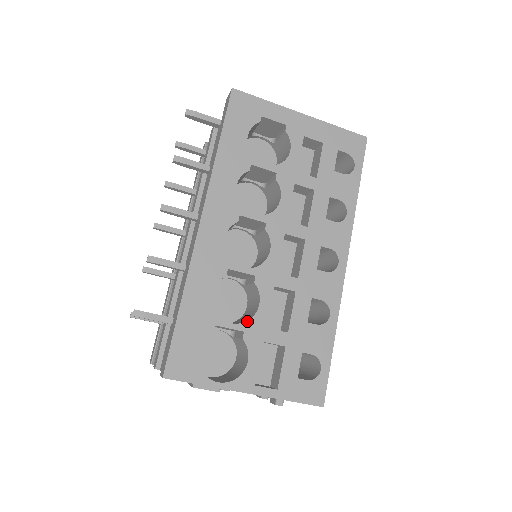
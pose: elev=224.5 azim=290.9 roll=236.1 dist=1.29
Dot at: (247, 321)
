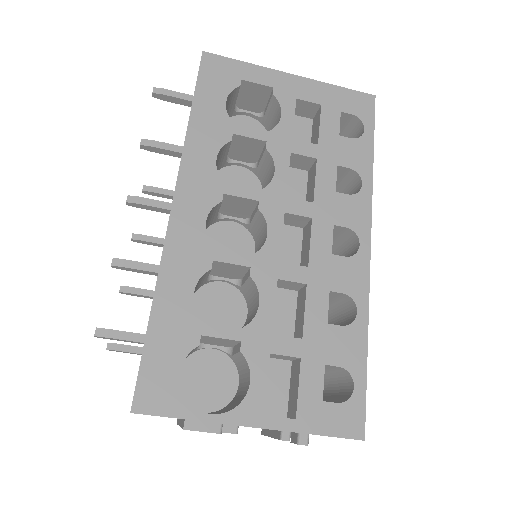
Dot at: (244, 327)
